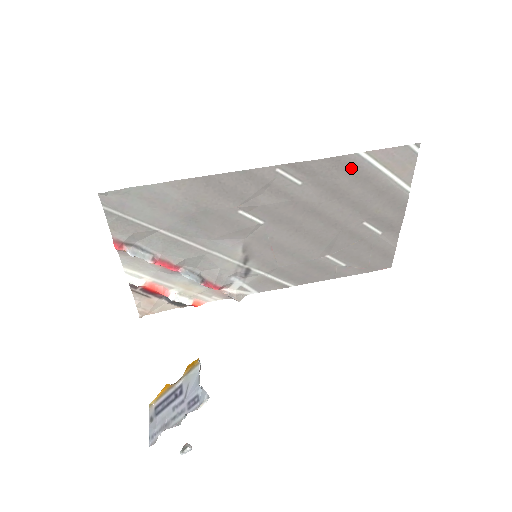
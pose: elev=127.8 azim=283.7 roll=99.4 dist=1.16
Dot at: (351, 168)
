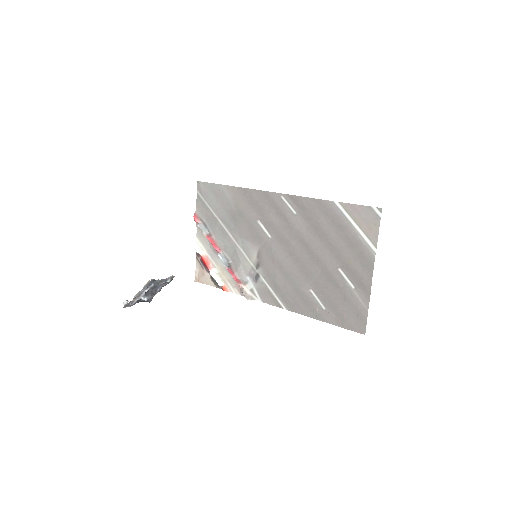
Dot at: (329, 213)
